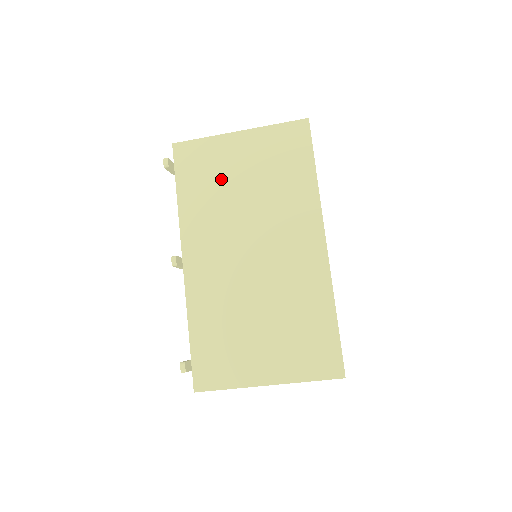
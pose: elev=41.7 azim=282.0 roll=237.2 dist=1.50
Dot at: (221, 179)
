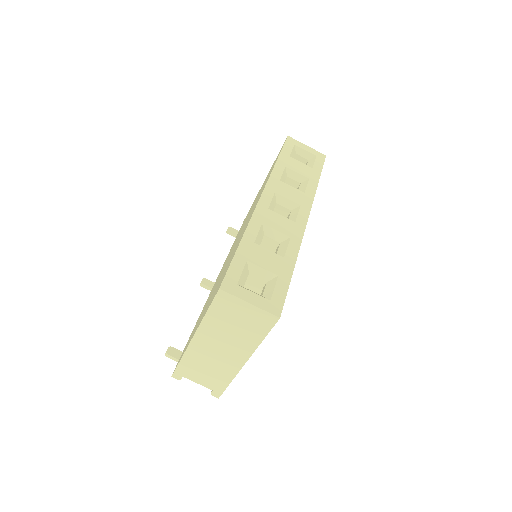
Dot at: occluded
